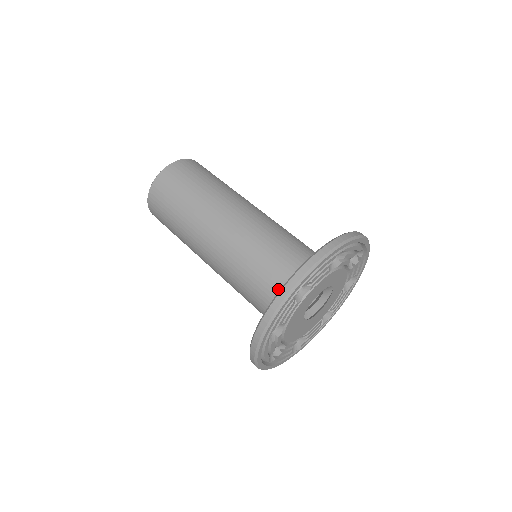
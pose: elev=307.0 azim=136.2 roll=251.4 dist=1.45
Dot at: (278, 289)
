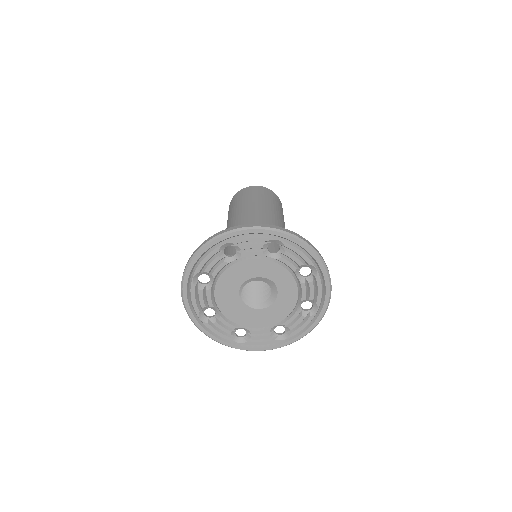
Dot at: occluded
